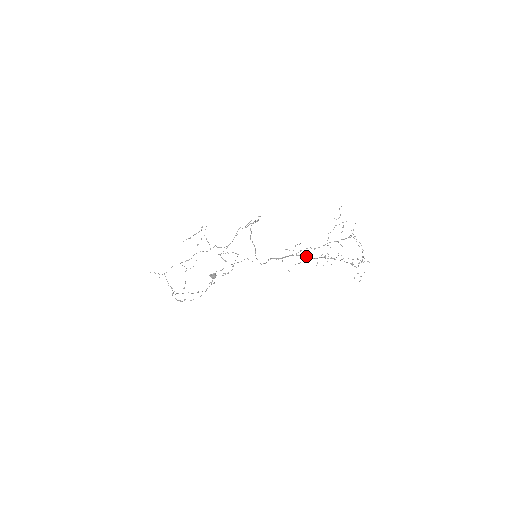
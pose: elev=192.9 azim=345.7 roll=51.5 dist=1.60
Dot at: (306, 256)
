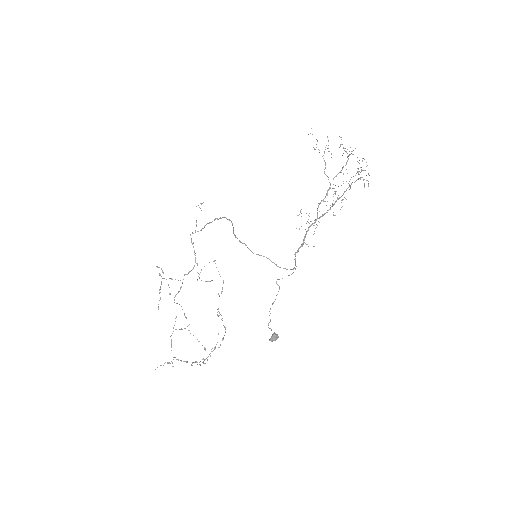
Dot at: (321, 216)
